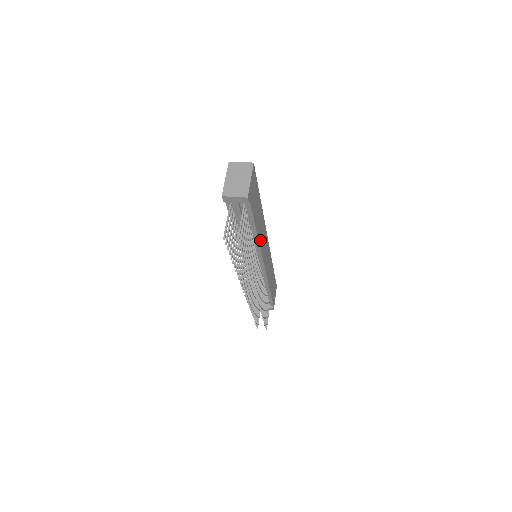
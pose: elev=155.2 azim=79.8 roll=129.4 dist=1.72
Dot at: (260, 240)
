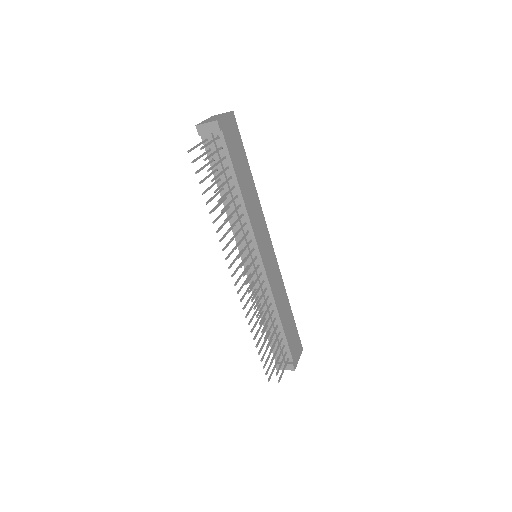
Dot at: (250, 213)
